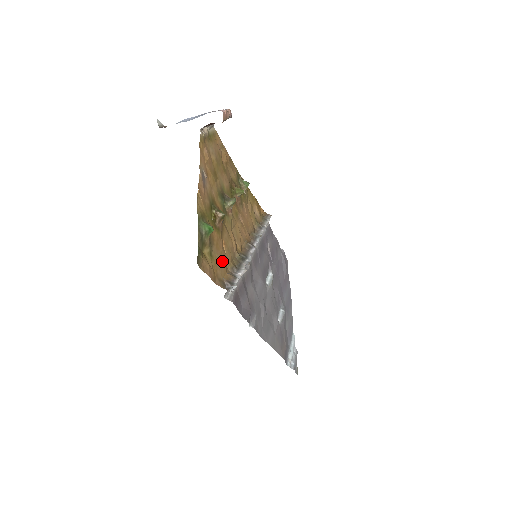
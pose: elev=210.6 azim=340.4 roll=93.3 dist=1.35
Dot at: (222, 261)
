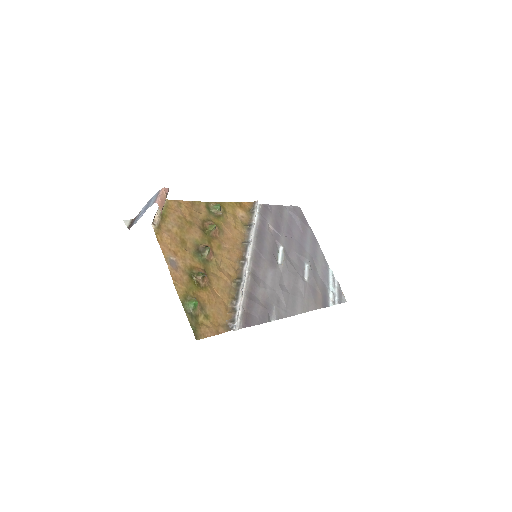
Dot at: (219, 308)
